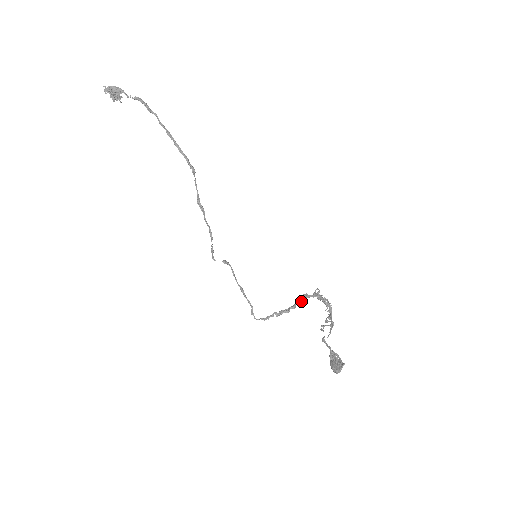
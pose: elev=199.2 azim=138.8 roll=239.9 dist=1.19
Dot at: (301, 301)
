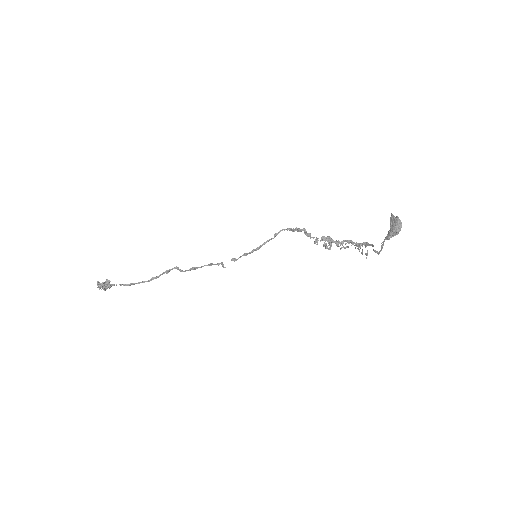
Dot at: (313, 237)
